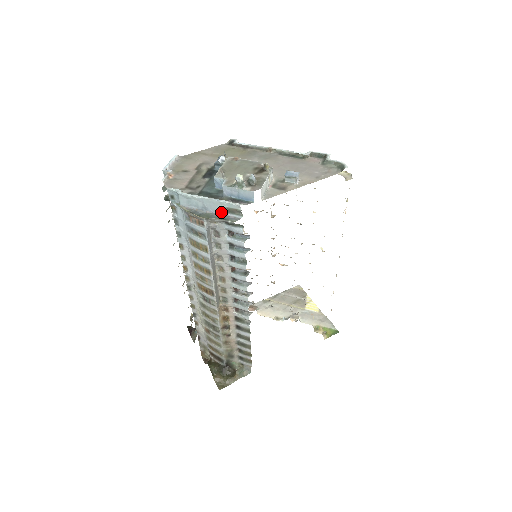
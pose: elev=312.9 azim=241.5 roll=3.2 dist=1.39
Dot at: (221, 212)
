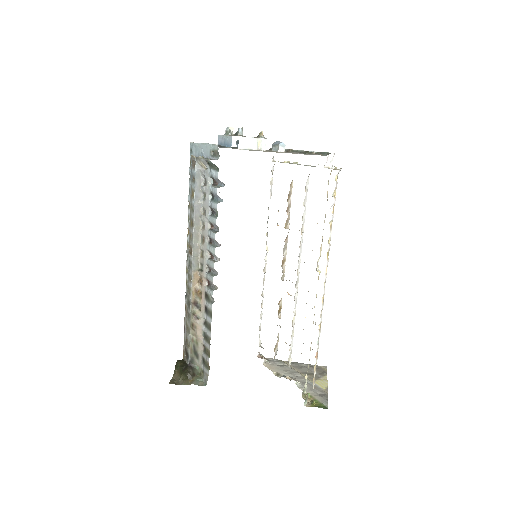
Dot at: (209, 156)
